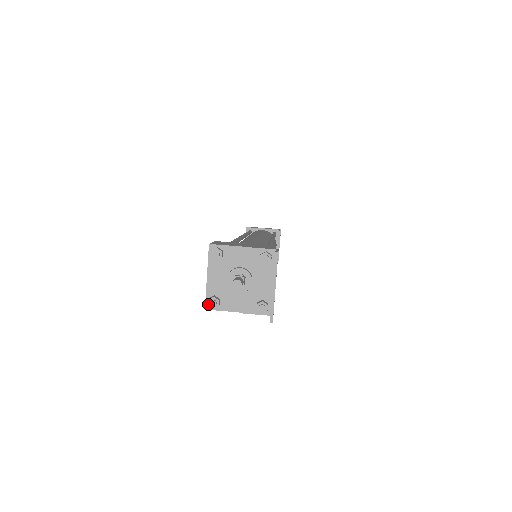
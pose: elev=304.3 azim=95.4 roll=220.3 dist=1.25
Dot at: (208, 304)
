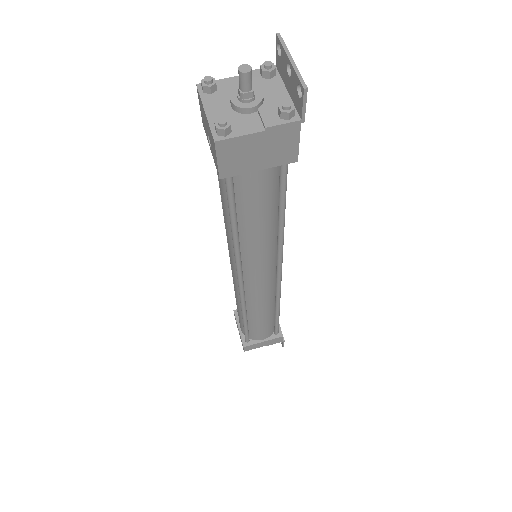
Dot at: (216, 126)
